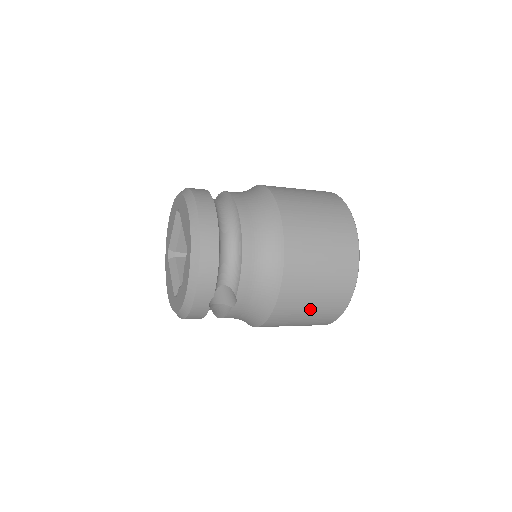
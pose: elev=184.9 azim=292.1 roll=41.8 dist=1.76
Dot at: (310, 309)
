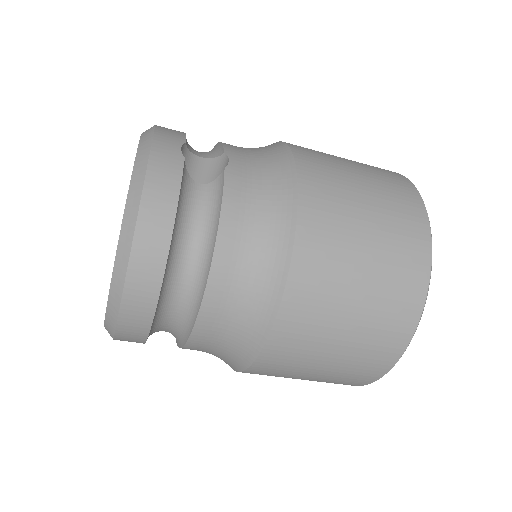
Dot at: (358, 177)
